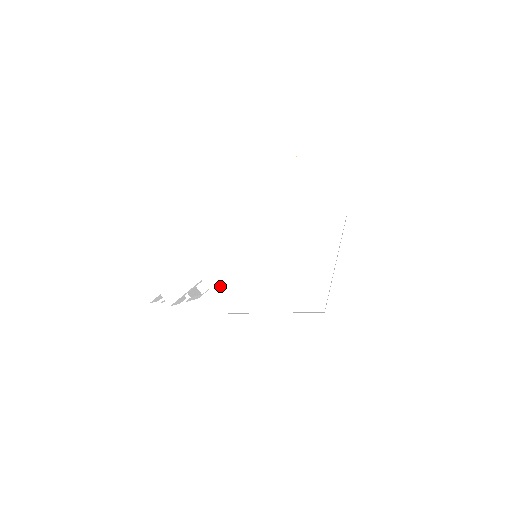
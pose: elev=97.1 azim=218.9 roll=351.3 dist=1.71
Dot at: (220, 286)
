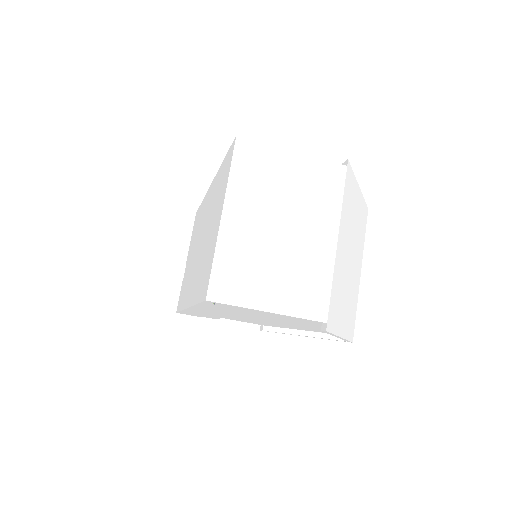
Dot at: occluded
